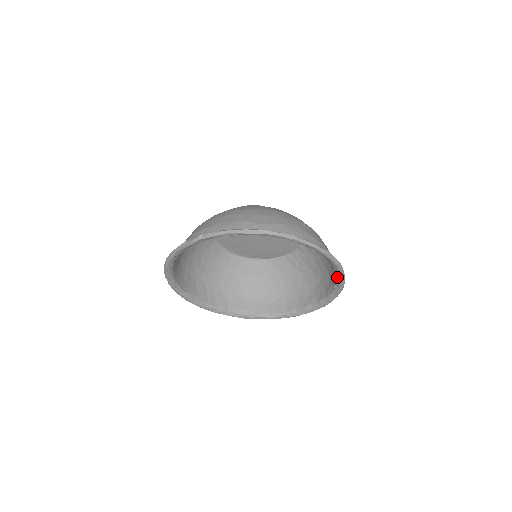
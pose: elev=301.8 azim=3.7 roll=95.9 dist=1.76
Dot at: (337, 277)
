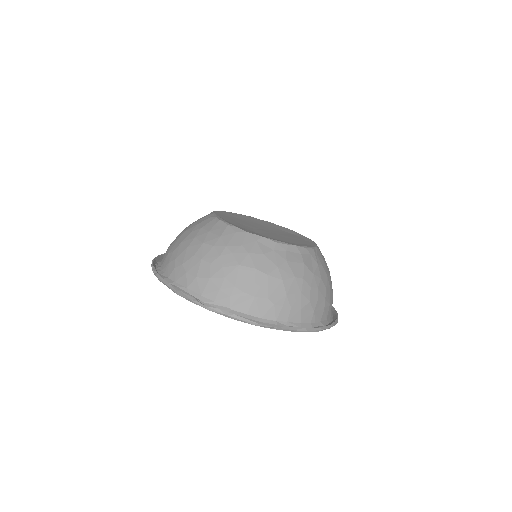
Dot at: (303, 325)
